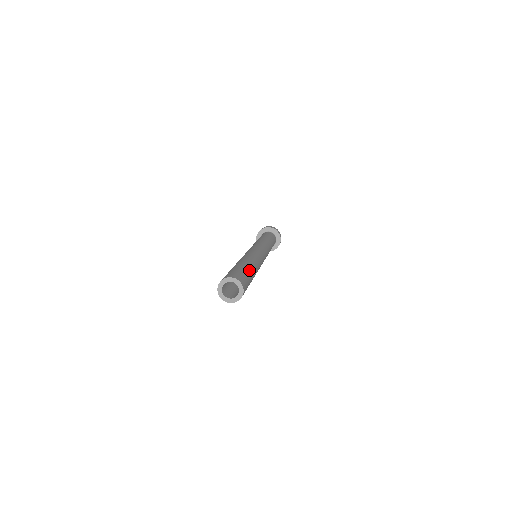
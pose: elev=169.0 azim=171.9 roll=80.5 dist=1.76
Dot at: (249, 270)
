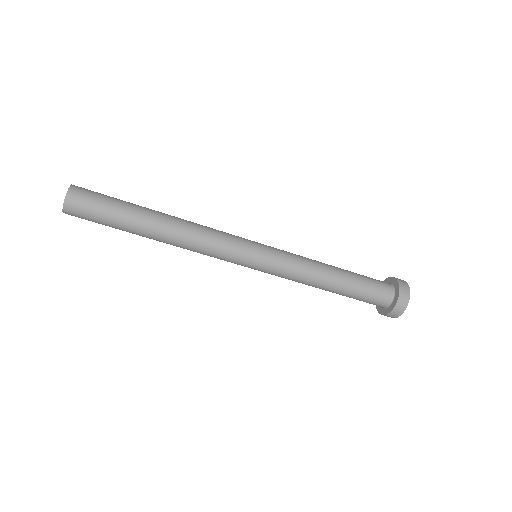
Dot at: (133, 204)
